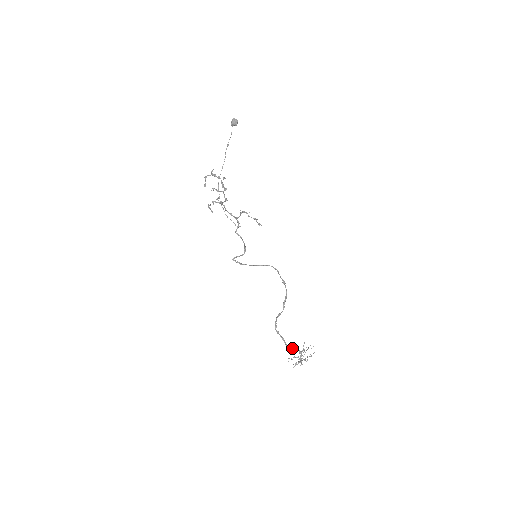
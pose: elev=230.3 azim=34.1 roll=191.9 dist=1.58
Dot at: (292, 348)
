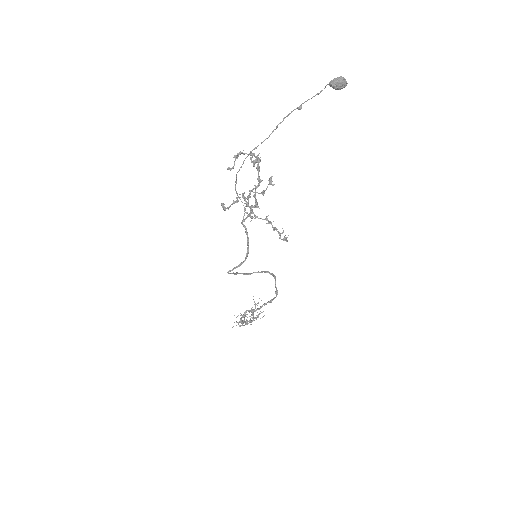
Dot at: (246, 322)
